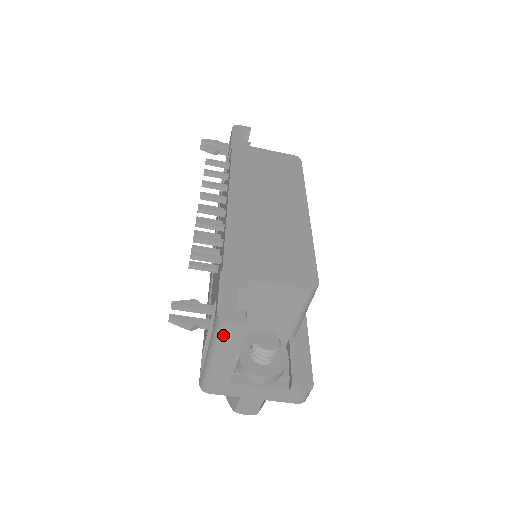
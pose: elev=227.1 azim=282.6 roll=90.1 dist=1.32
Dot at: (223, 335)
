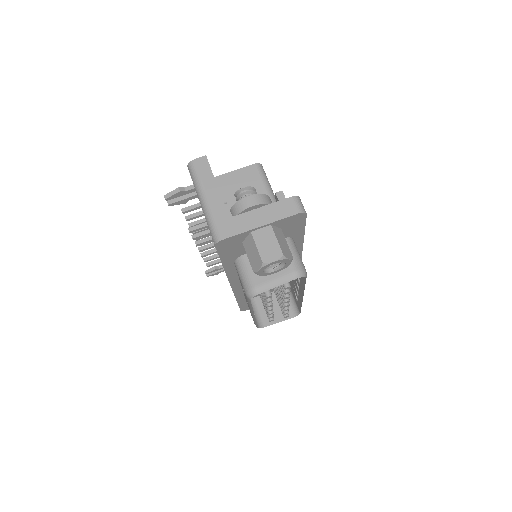
Dot at: (196, 171)
